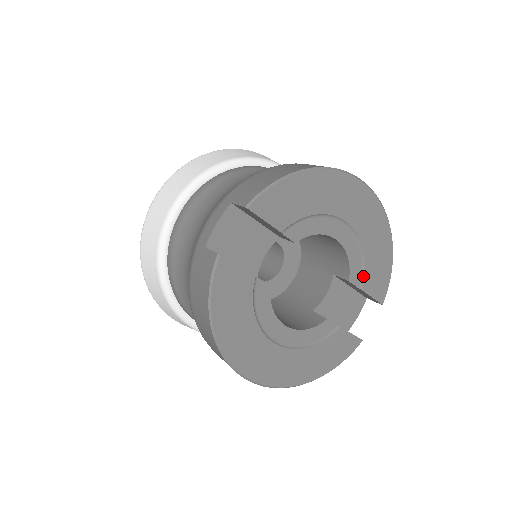
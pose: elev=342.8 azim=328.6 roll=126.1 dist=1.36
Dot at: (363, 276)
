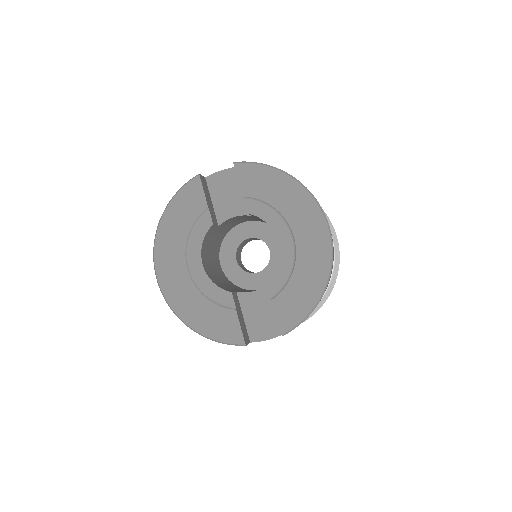
Dot at: (281, 291)
